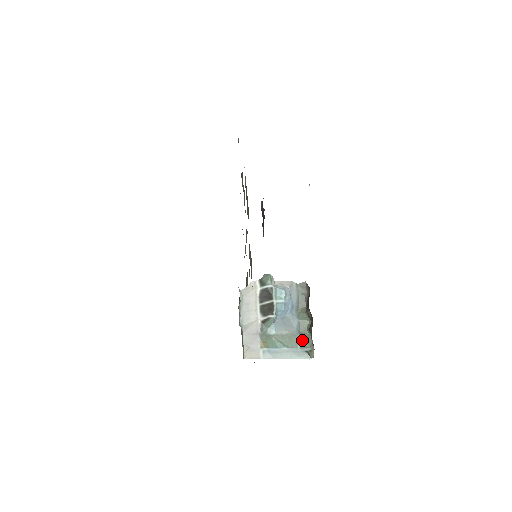
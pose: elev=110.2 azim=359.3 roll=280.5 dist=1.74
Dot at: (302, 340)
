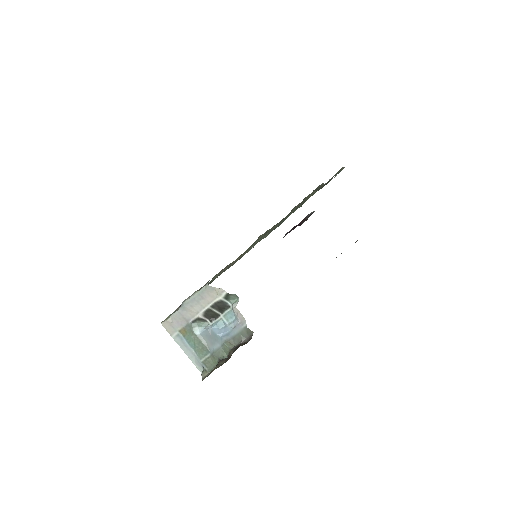
Dot at: (208, 360)
